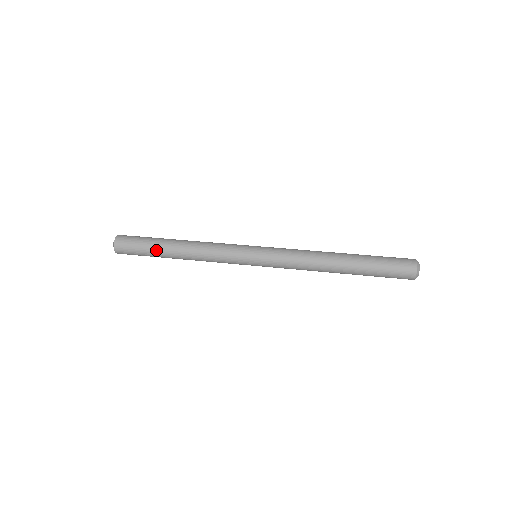
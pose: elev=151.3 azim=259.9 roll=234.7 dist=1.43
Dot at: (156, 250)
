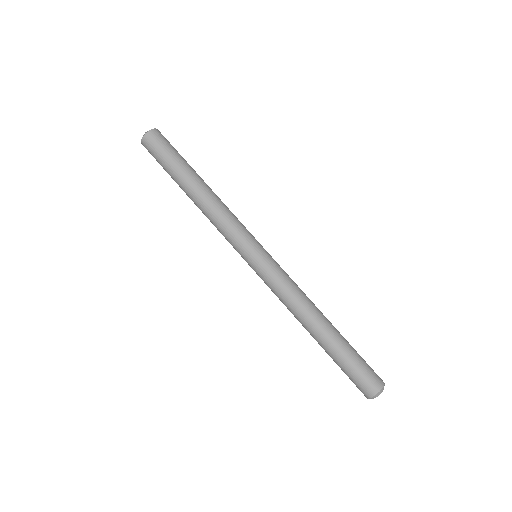
Dot at: (177, 172)
